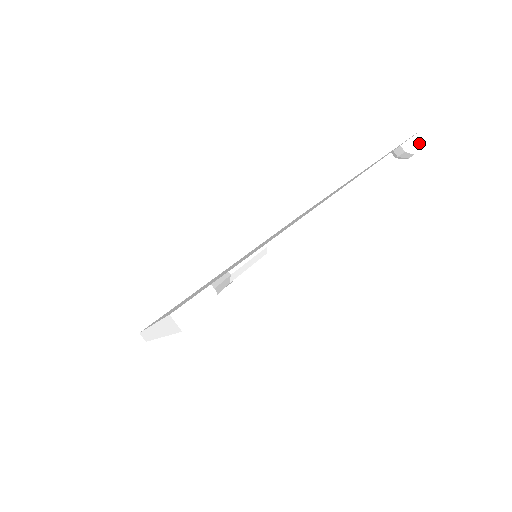
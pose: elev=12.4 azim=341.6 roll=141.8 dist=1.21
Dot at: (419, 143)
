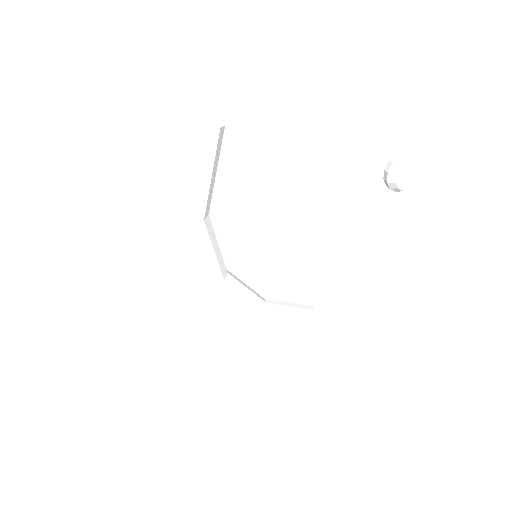
Dot at: (405, 166)
